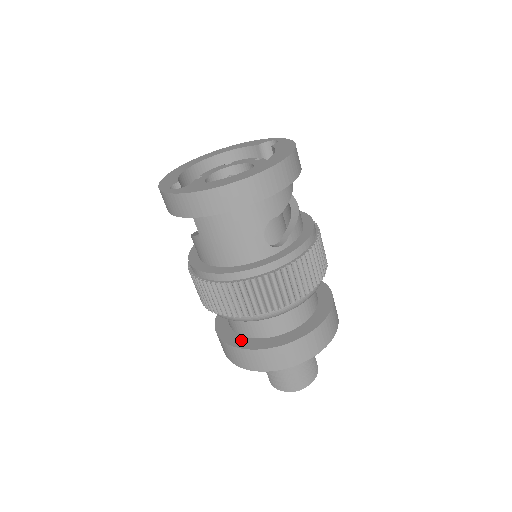
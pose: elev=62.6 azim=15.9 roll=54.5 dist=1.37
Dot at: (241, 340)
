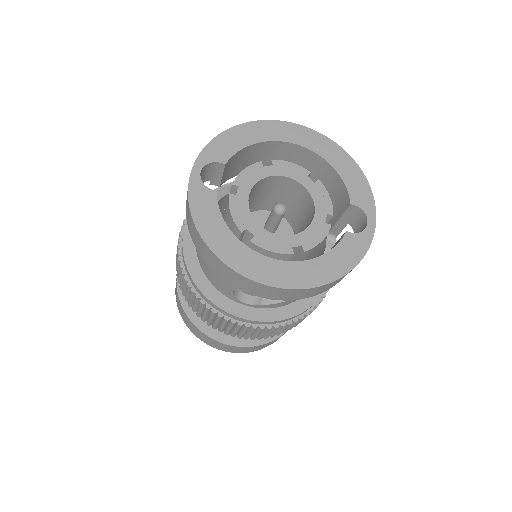
Dot at: occluded
